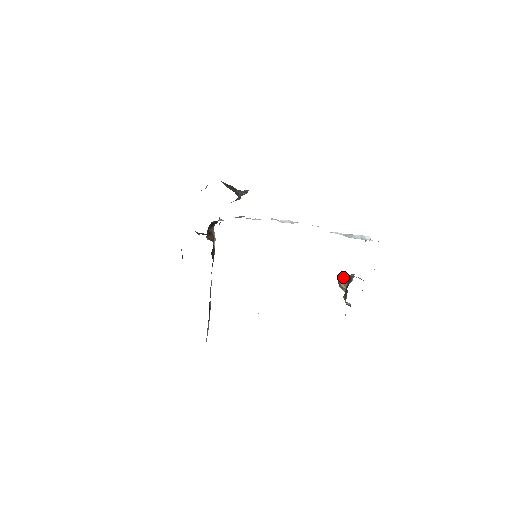
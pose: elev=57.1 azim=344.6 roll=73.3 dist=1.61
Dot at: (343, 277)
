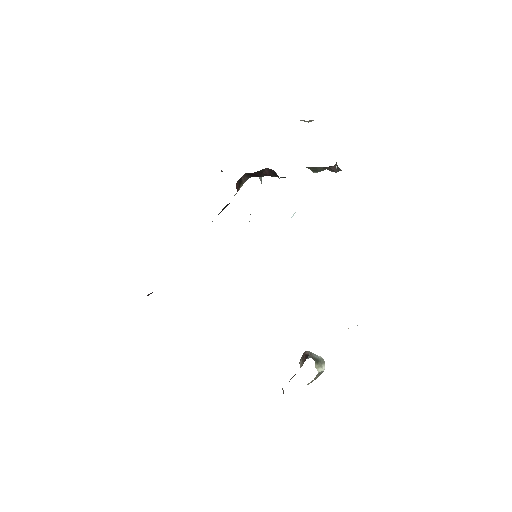
Dot at: (306, 353)
